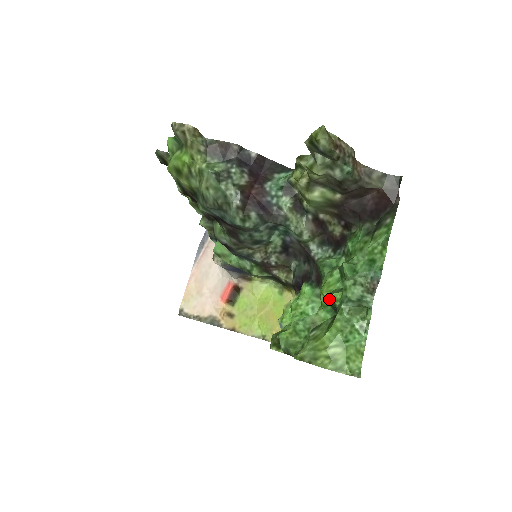
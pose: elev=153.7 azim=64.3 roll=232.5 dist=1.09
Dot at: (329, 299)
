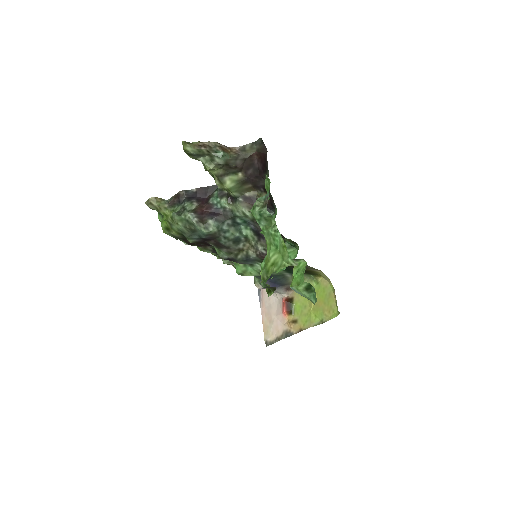
Dot at: occluded
